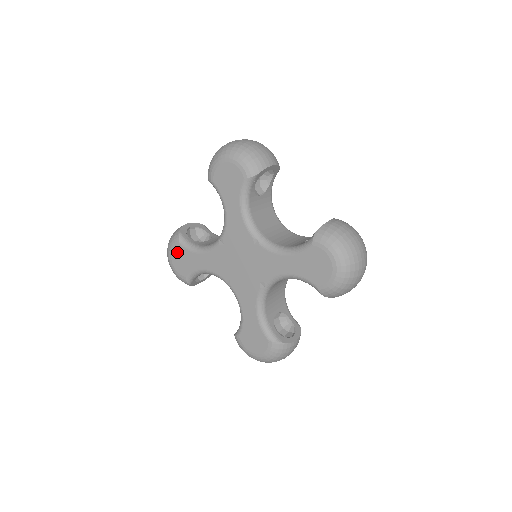
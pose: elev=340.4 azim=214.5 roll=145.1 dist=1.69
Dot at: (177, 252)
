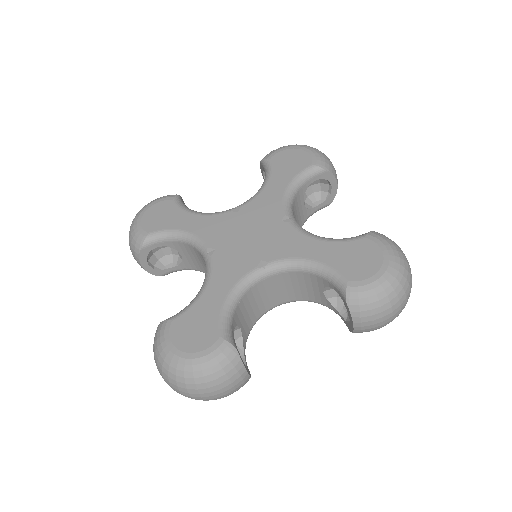
Dot at: (178, 332)
